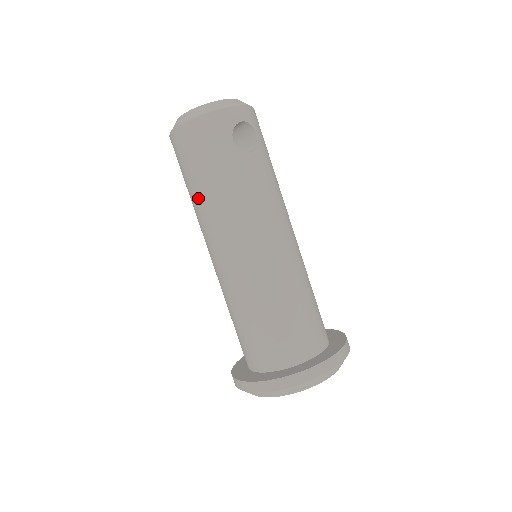
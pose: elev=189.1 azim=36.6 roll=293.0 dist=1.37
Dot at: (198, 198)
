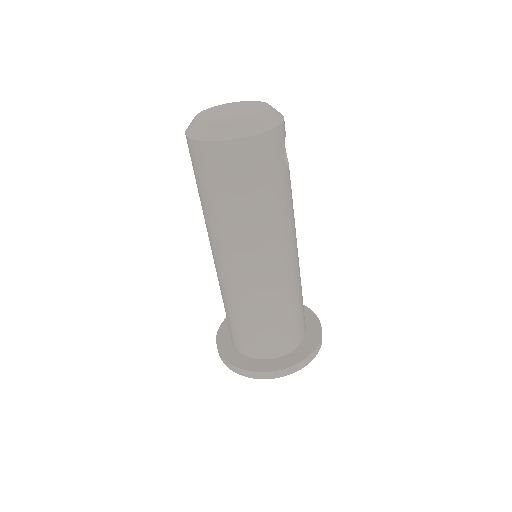
Dot at: (241, 215)
